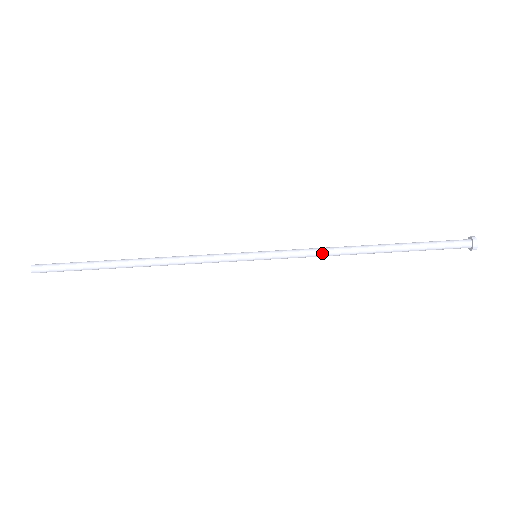
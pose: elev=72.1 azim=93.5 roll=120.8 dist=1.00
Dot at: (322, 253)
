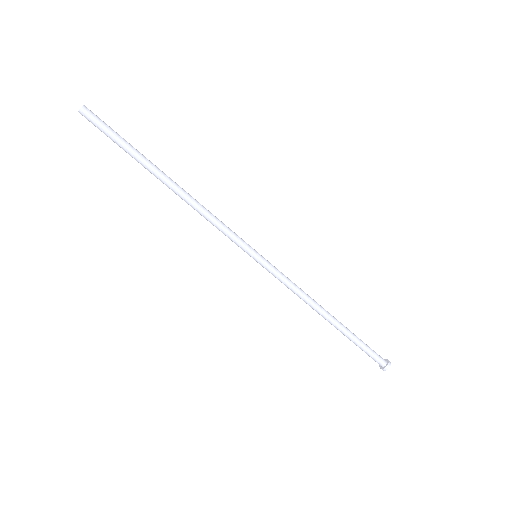
Dot at: (299, 294)
